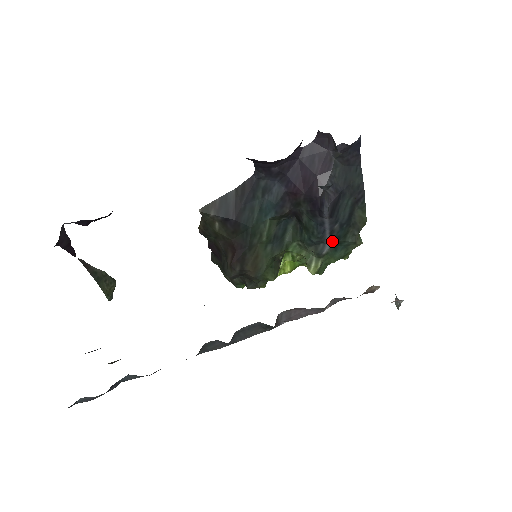
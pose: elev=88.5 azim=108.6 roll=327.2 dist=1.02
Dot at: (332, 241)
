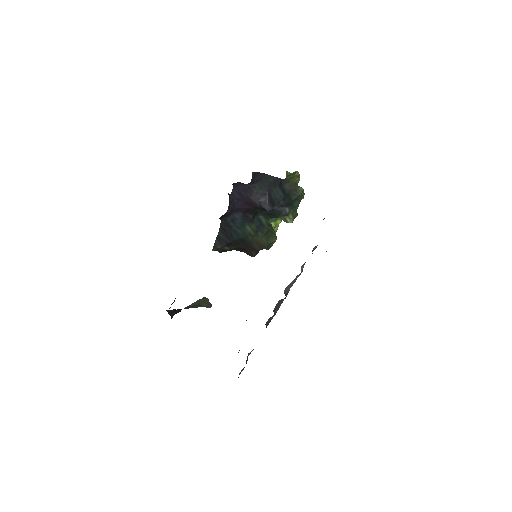
Dot at: (286, 206)
